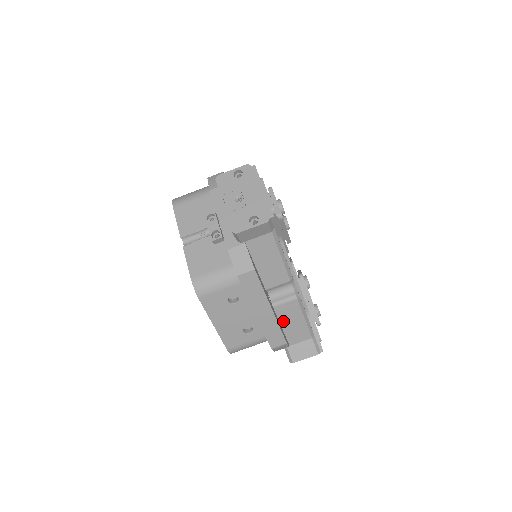
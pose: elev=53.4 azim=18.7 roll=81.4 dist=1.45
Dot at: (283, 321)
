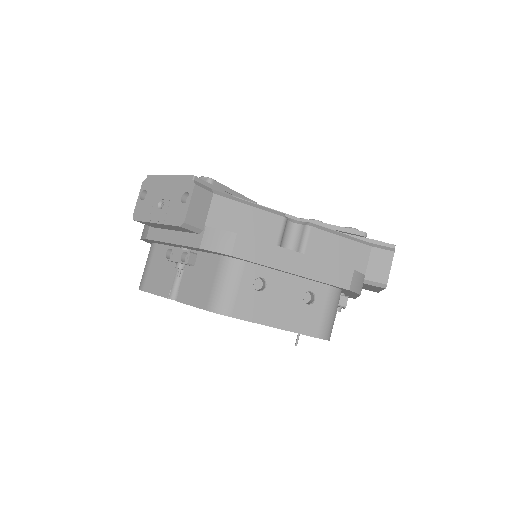
Dot at: (328, 259)
